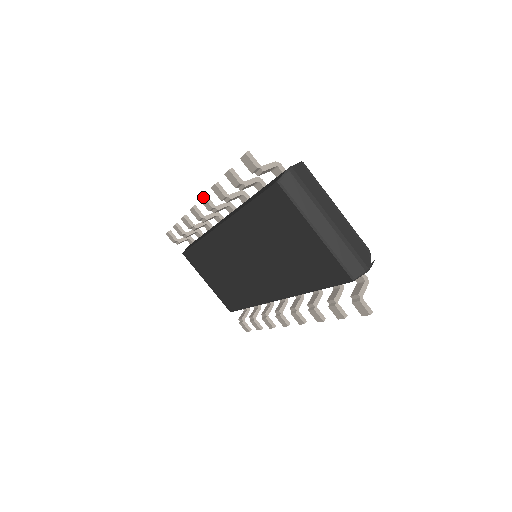
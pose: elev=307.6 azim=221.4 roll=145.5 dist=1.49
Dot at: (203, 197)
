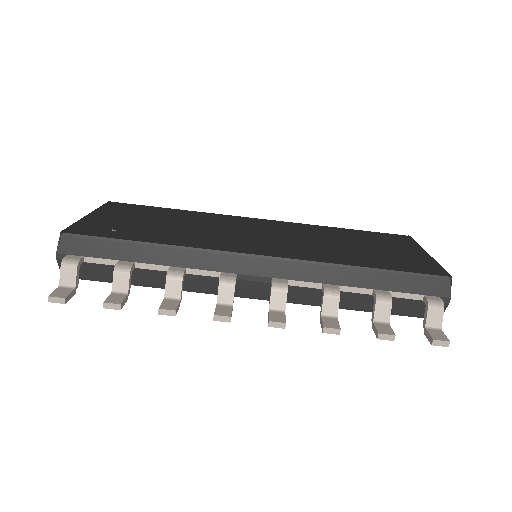
Dot at: (284, 328)
